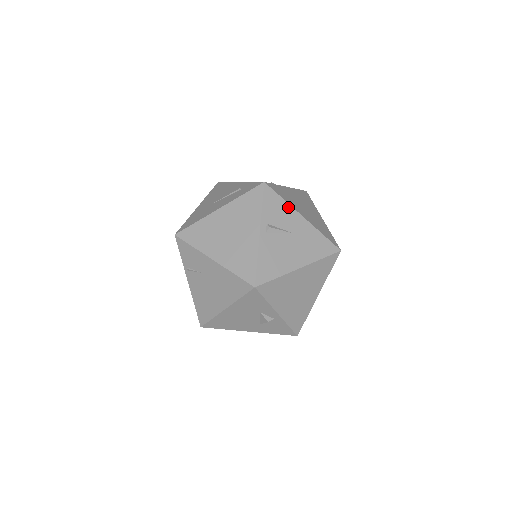
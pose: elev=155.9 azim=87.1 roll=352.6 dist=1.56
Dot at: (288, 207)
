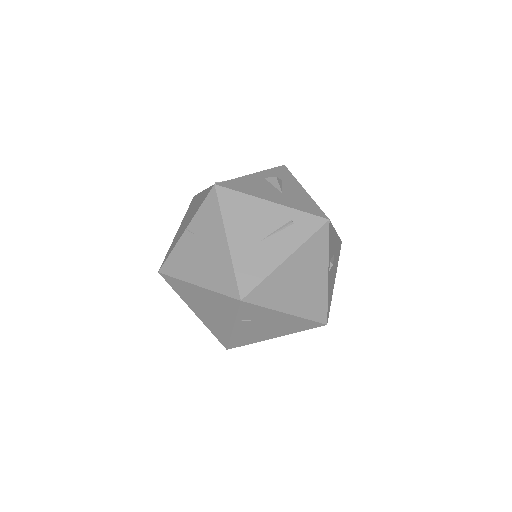
Dot at: (334, 231)
